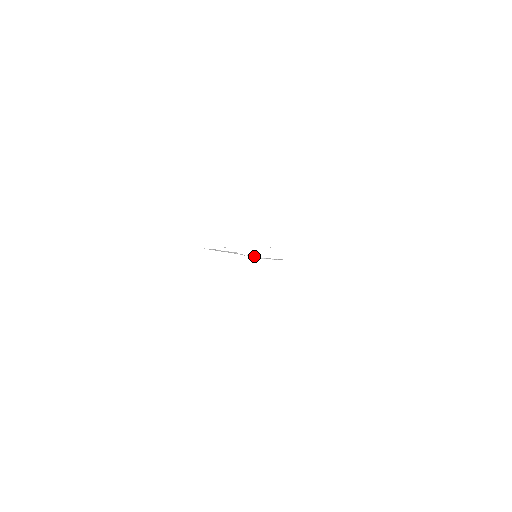
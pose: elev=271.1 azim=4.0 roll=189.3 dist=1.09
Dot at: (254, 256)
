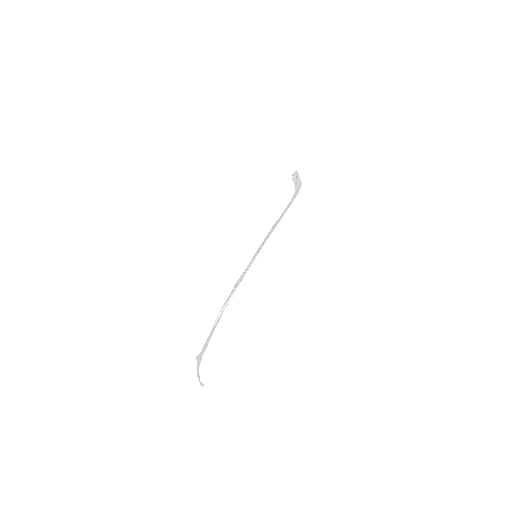
Dot at: occluded
